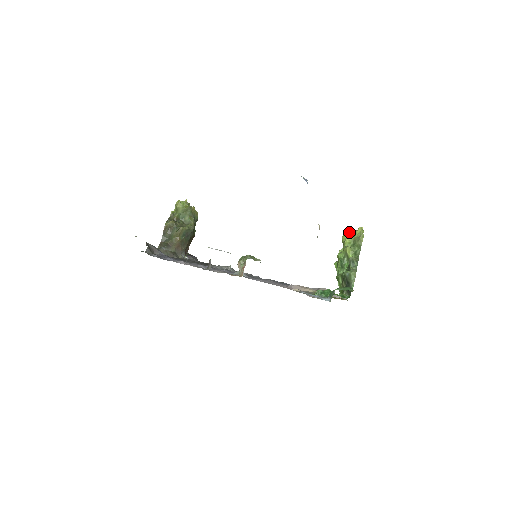
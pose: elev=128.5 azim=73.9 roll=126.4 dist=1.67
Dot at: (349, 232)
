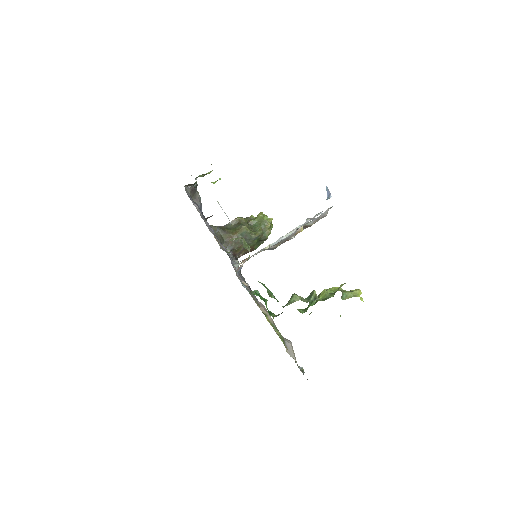
Dot at: occluded
